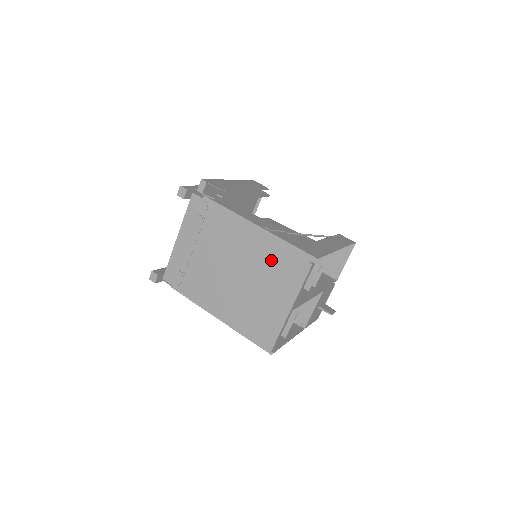
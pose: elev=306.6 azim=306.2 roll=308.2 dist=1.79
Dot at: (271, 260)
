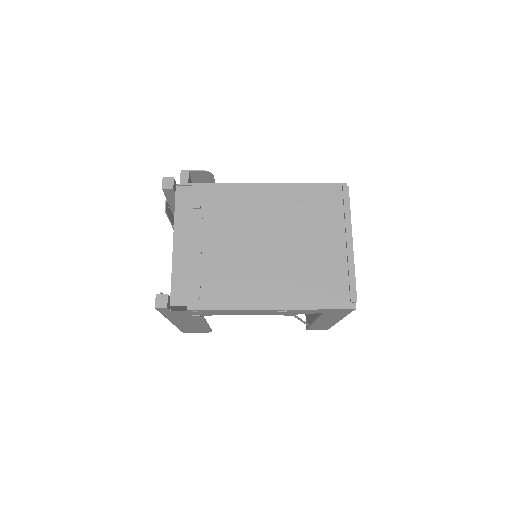
Dot at: (302, 209)
